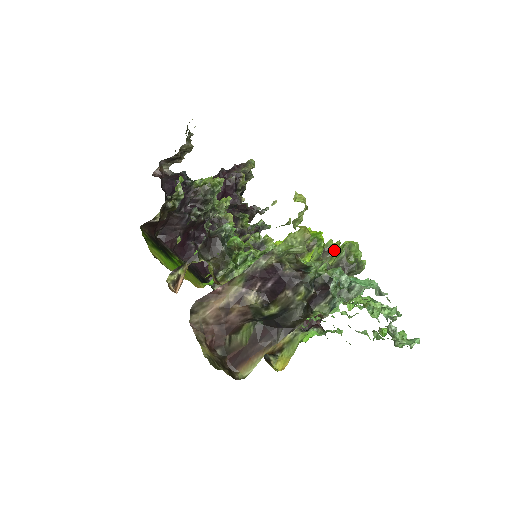
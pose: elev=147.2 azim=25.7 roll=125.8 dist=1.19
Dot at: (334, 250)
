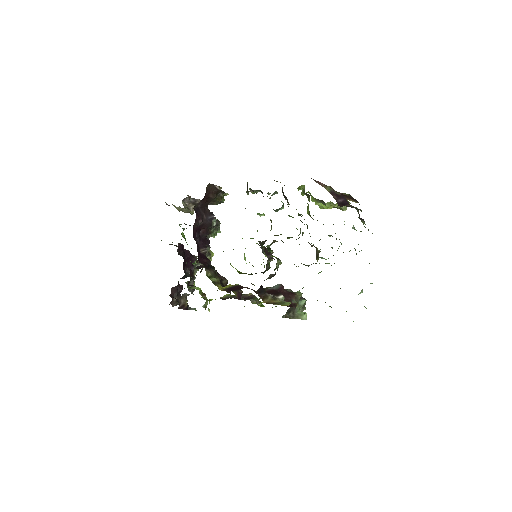
Dot at: occluded
